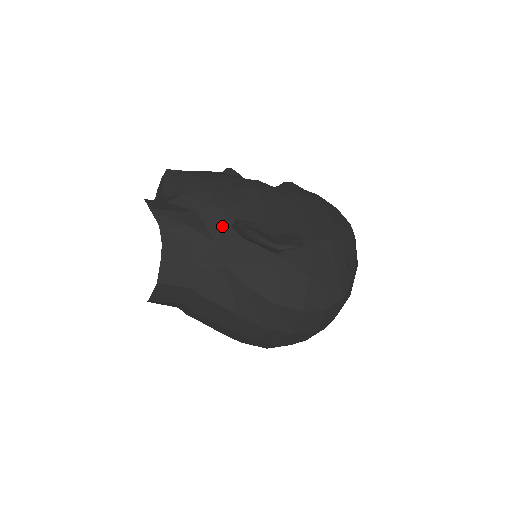
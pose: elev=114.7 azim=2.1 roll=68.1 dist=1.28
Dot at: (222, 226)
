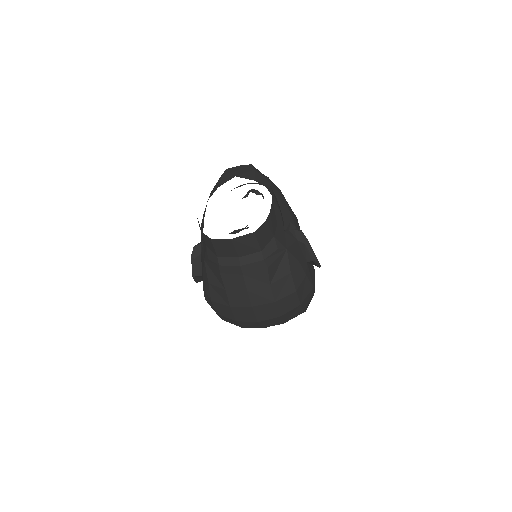
Dot at: (290, 226)
